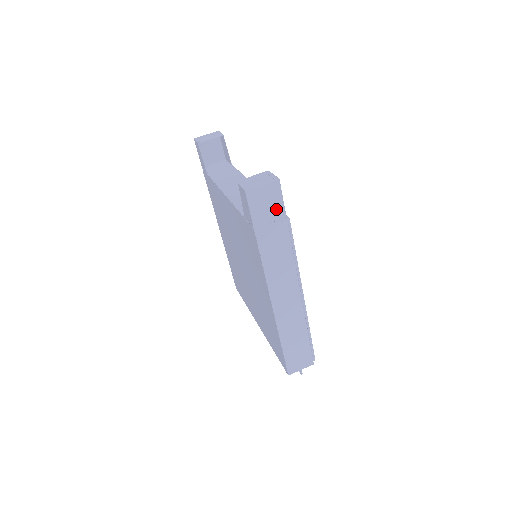
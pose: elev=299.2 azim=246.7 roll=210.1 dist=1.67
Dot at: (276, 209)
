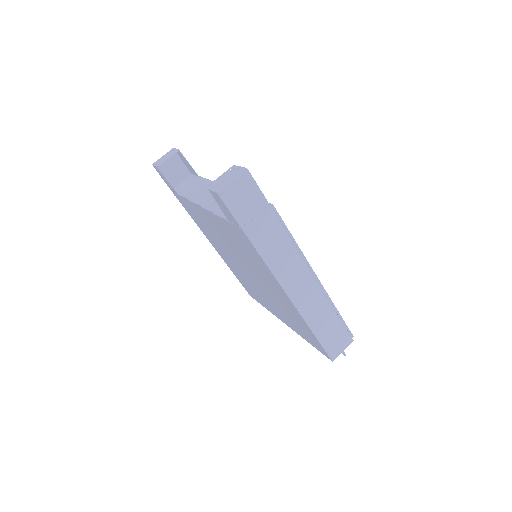
Dot at: (256, 200)
